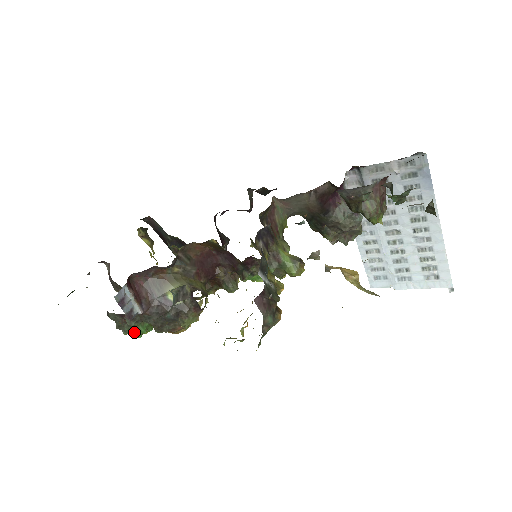
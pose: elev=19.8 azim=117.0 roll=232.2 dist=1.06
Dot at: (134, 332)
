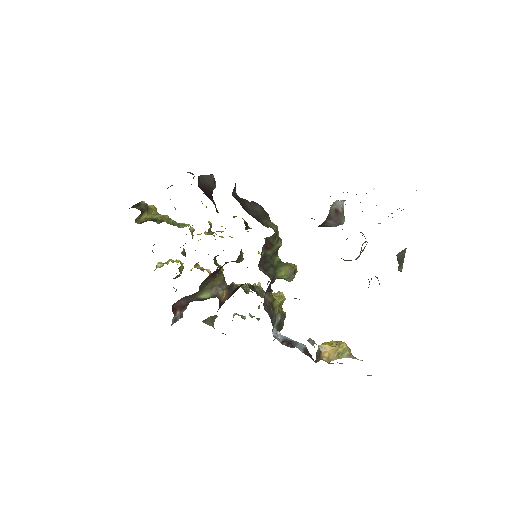
Dot at: occluded
